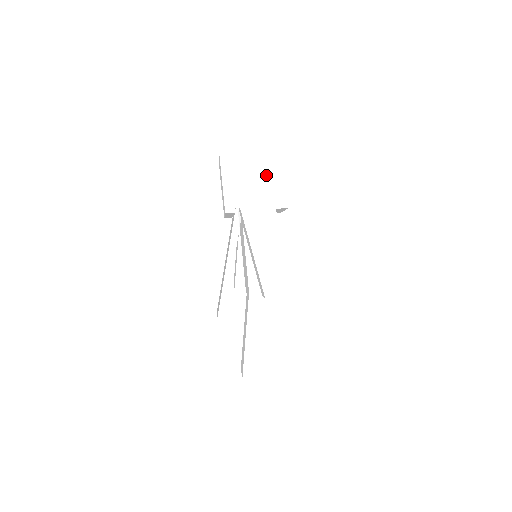
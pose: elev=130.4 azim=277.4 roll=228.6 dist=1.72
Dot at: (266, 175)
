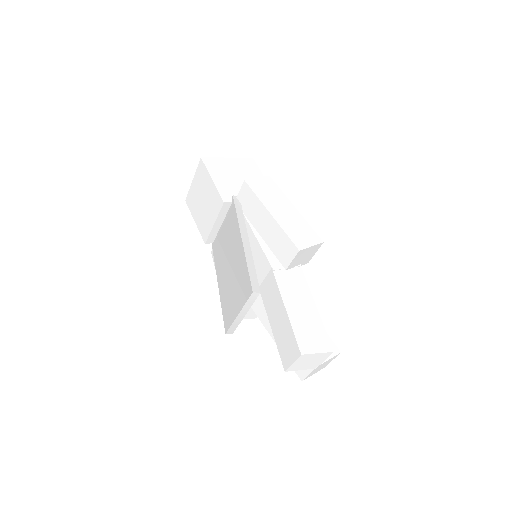
Dot at: (248, 177)
